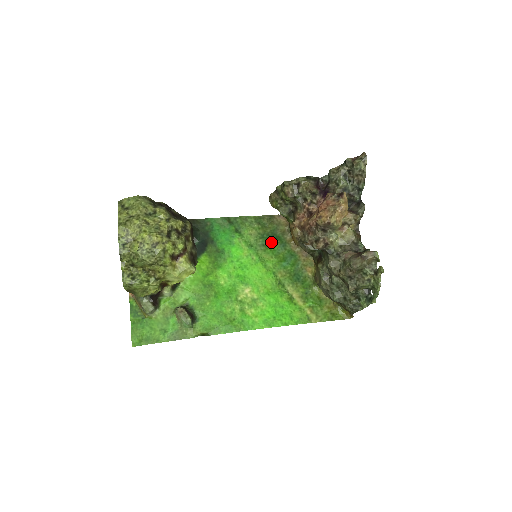
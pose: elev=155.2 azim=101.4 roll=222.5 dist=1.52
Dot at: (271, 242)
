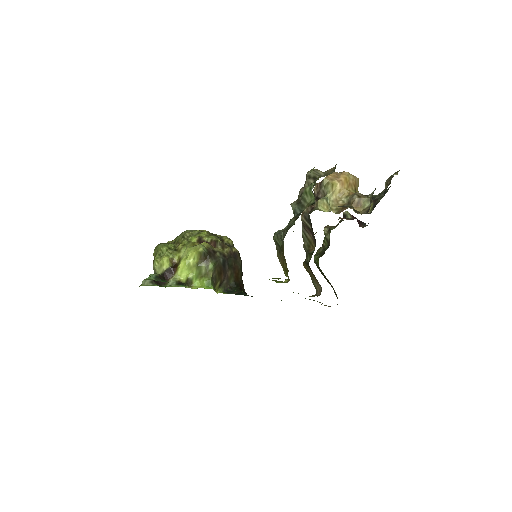
Dot at: occluded
